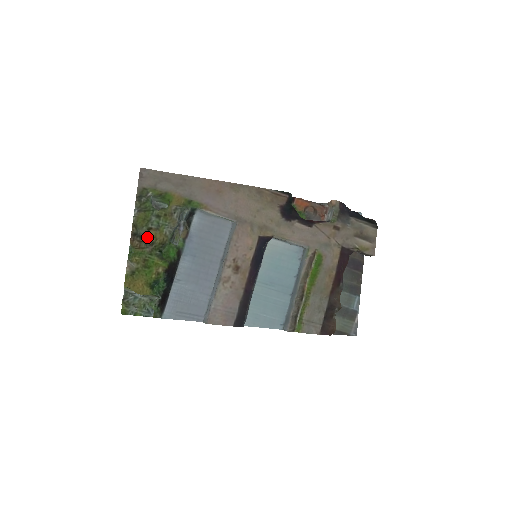
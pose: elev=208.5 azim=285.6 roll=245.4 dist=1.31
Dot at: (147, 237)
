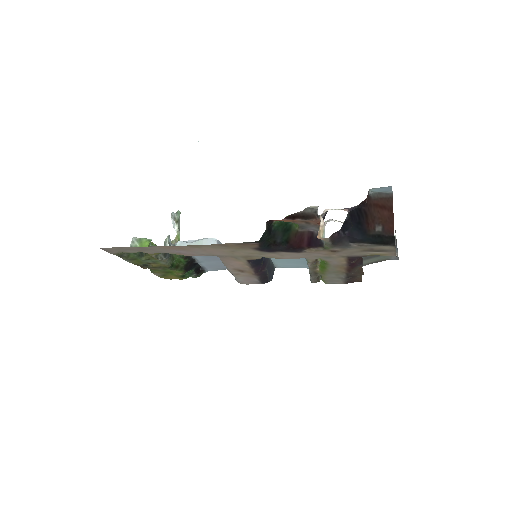
Dot at: (152, 267)
